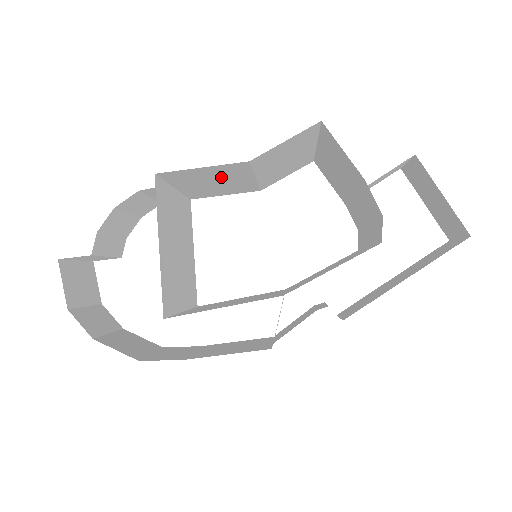
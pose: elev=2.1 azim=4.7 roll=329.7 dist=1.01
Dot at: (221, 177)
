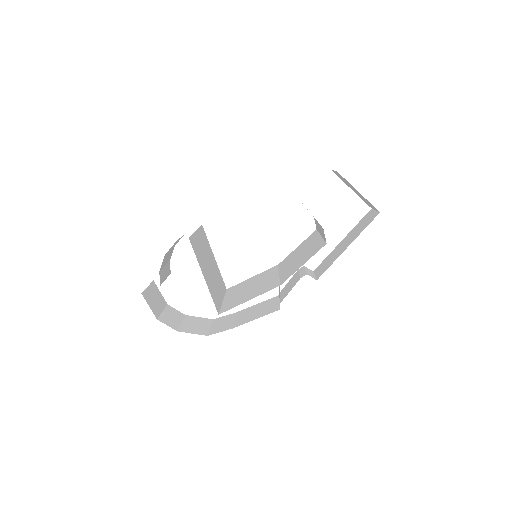
Dot at: occluded
